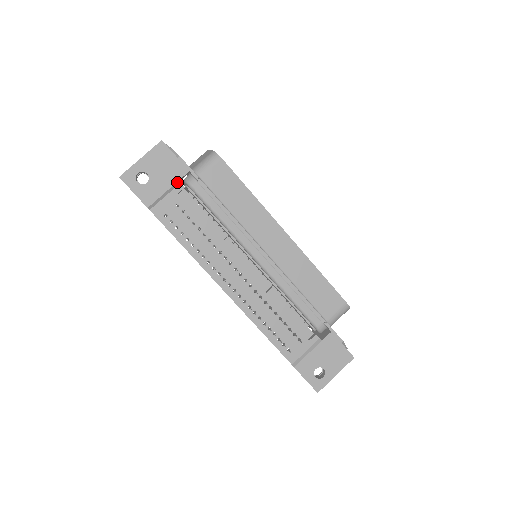
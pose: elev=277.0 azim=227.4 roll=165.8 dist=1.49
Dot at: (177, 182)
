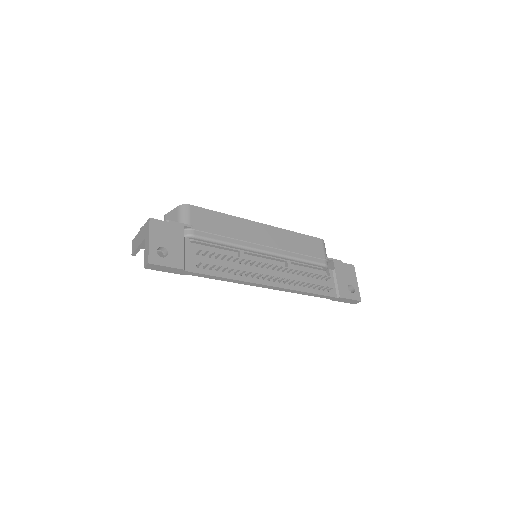
Dot at: (183, 238)
